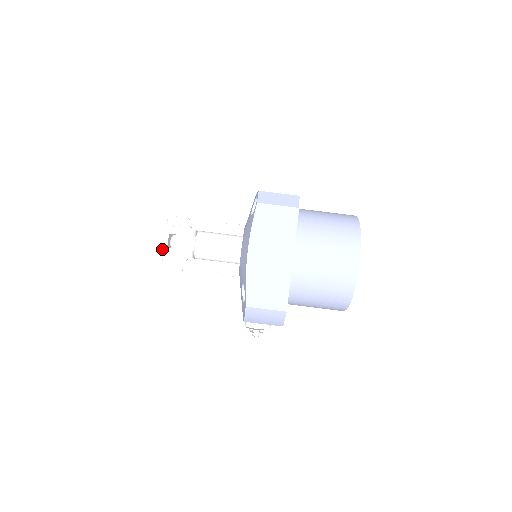
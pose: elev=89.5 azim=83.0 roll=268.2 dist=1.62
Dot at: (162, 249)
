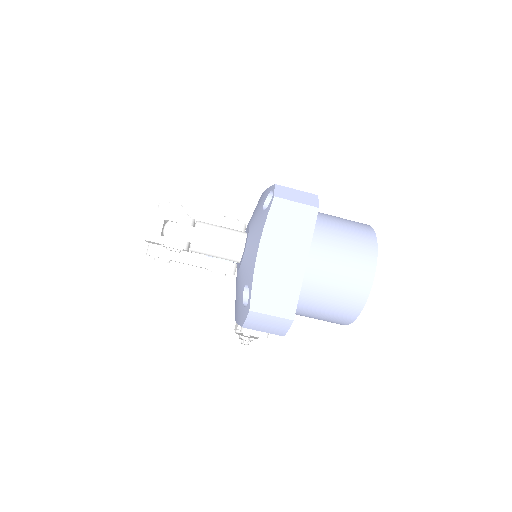
Dot at: (155, 236)
